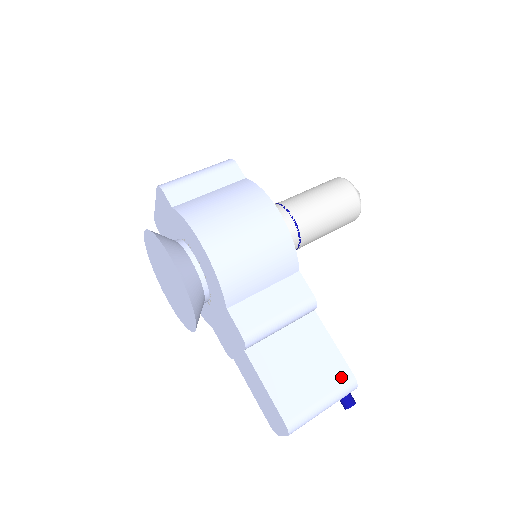
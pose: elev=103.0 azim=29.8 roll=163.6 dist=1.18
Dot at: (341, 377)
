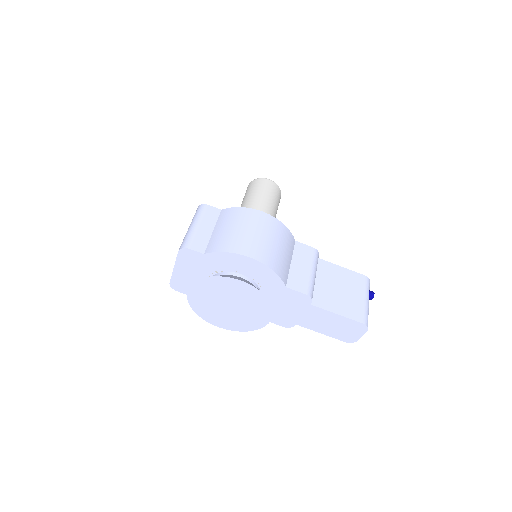
Dot at: (361, 281)
